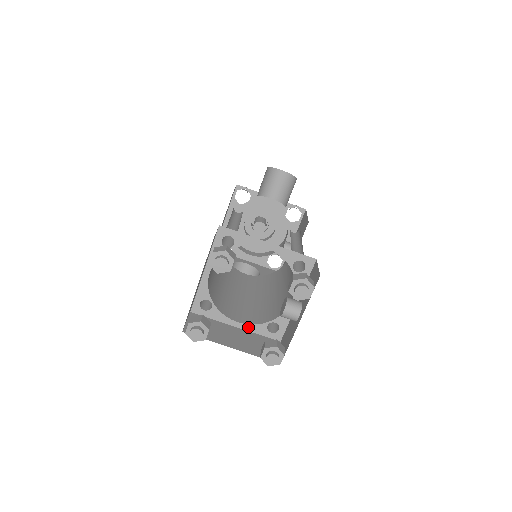
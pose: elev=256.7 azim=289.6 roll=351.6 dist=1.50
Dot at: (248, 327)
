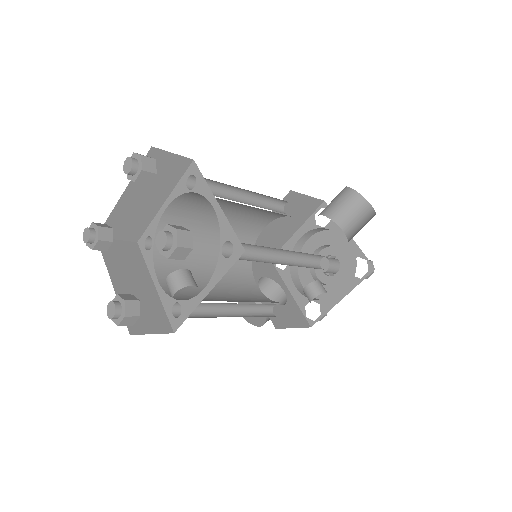
Dot at: (162, 293)
